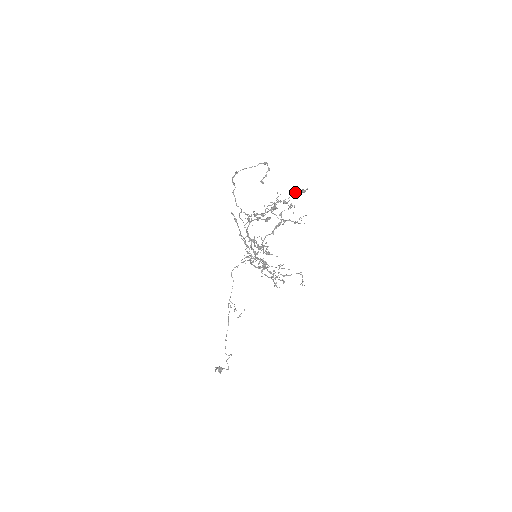
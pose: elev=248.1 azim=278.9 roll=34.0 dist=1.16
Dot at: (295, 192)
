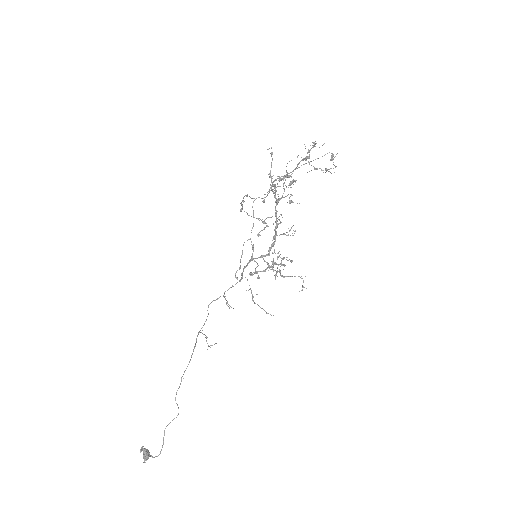
Dot at: occluded
